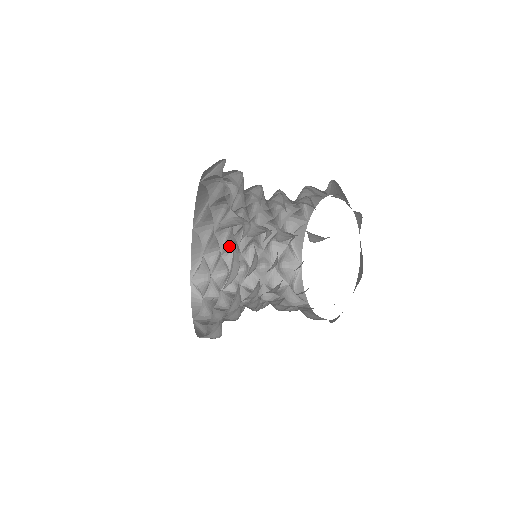
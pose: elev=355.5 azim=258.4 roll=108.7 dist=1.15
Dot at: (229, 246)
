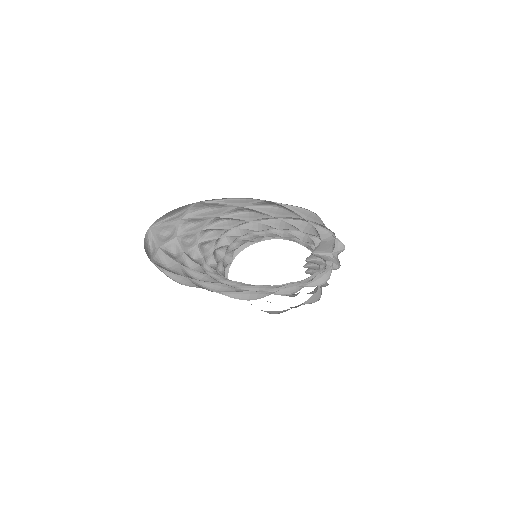
Dot at: (213, 229)
